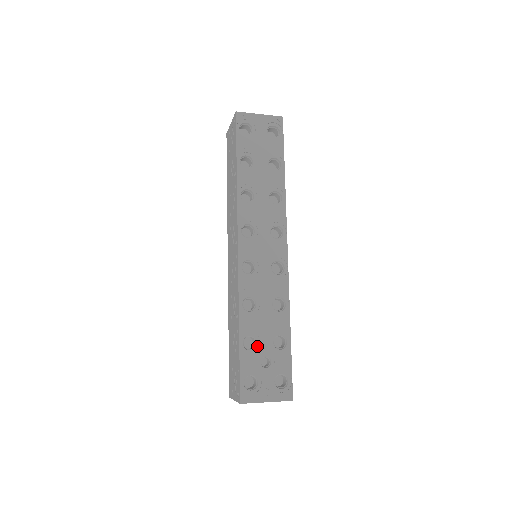
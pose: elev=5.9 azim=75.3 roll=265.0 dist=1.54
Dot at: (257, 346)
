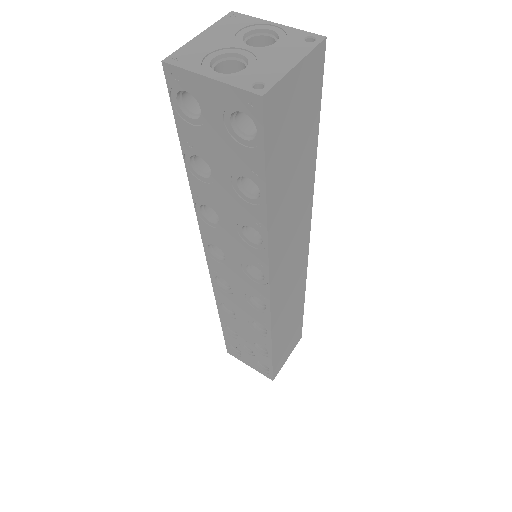
Dot at: (238, 336)
